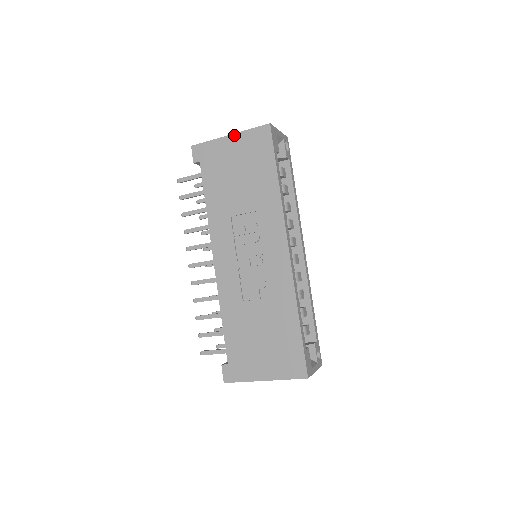
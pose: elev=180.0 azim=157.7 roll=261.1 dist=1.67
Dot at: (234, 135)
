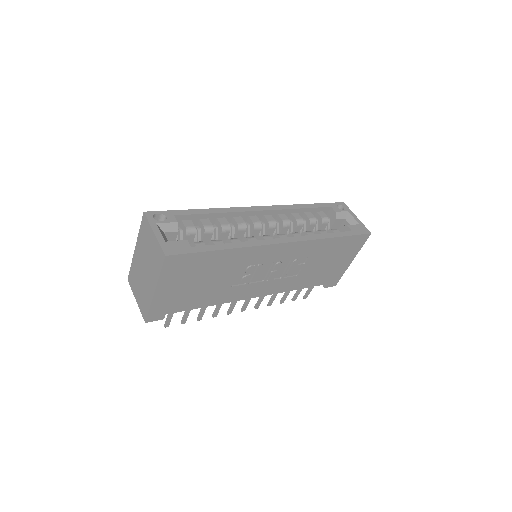
Dot at: (158, 288)
